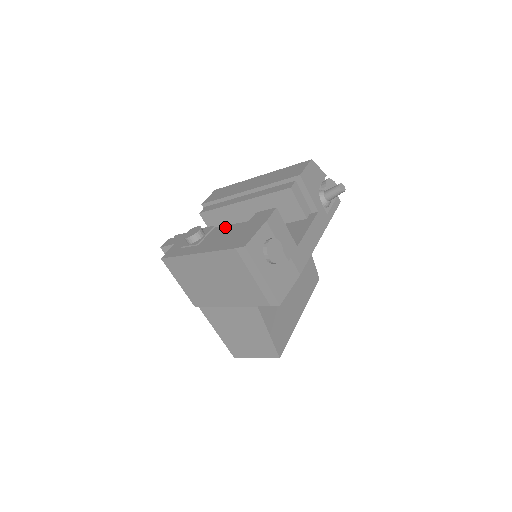
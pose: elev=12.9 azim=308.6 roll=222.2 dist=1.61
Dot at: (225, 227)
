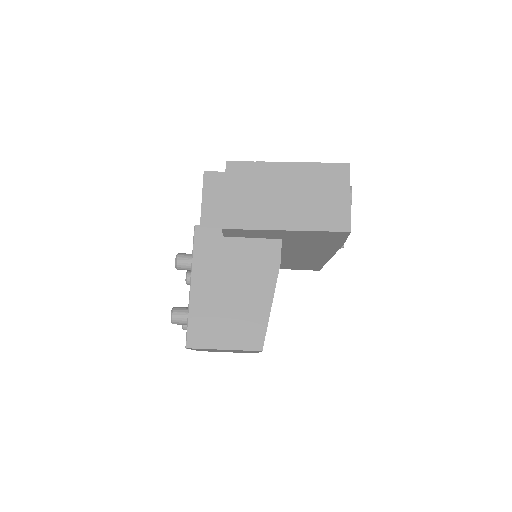
Dot at: occluded
